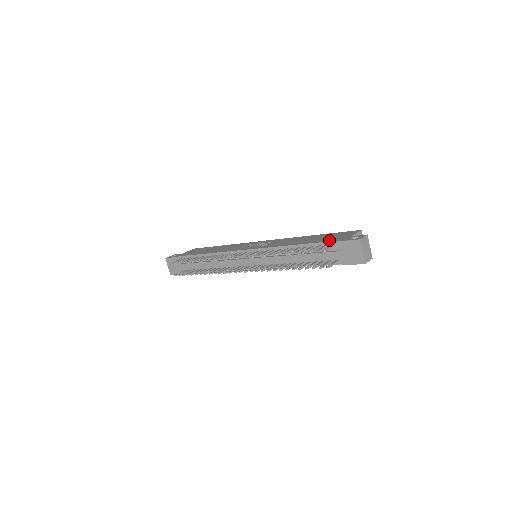
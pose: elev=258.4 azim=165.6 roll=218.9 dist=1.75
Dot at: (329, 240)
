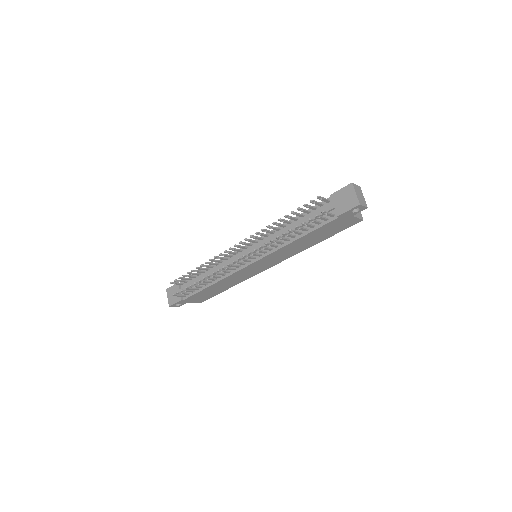
Dot at: occluded
